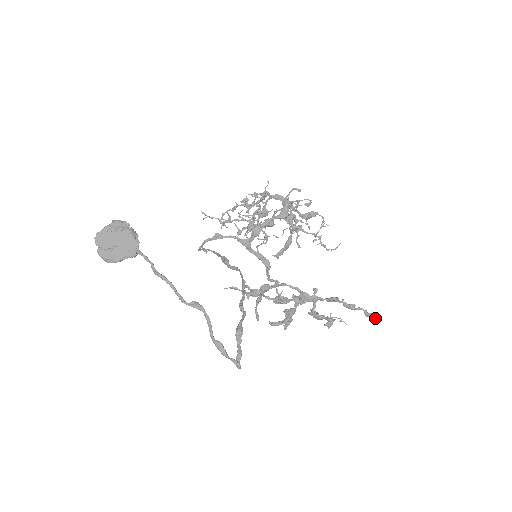
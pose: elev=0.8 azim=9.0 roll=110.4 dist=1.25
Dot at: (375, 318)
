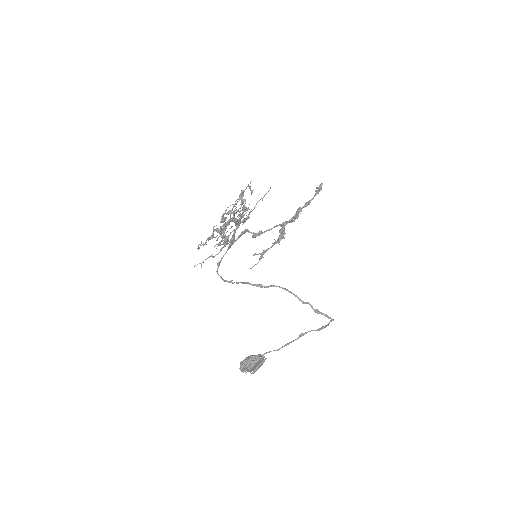
Dot at: (321, 189)
